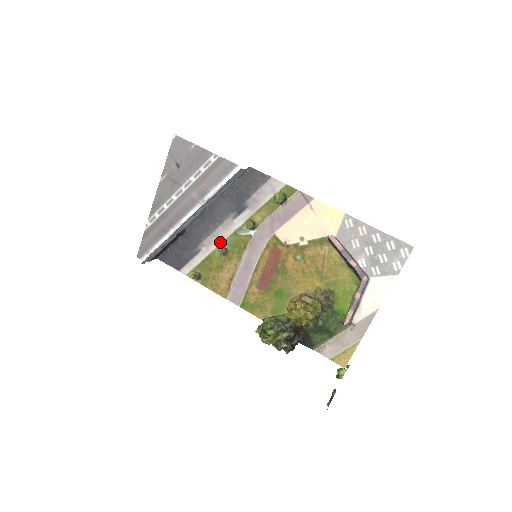
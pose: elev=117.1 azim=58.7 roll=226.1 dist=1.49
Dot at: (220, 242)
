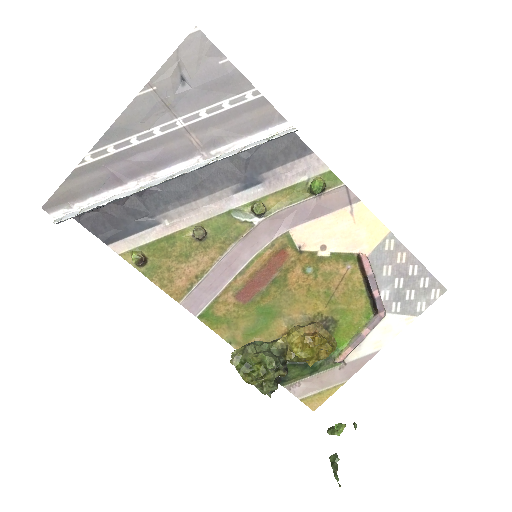
Dot at: (199, 220)
